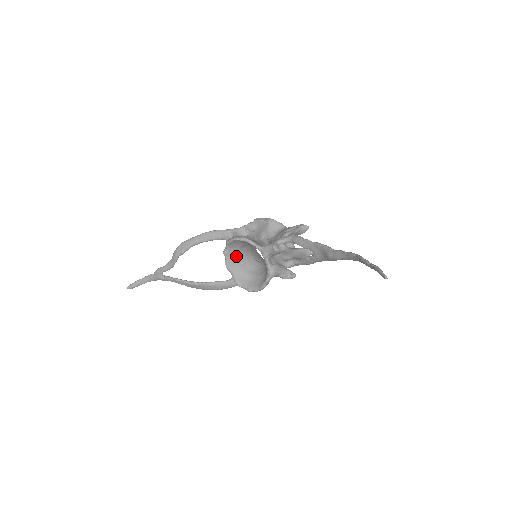
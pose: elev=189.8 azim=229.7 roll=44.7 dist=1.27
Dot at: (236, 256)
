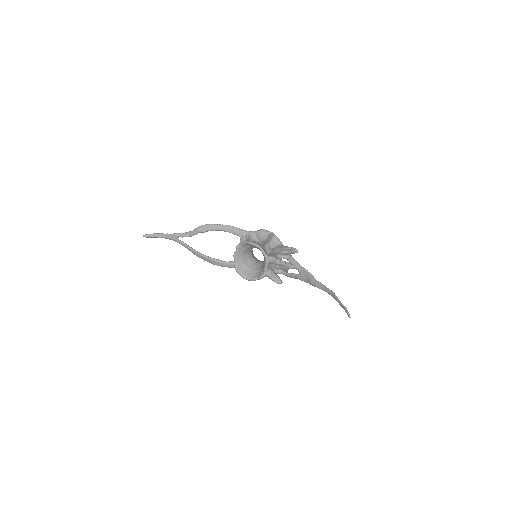
Dot at: (243, 251)
